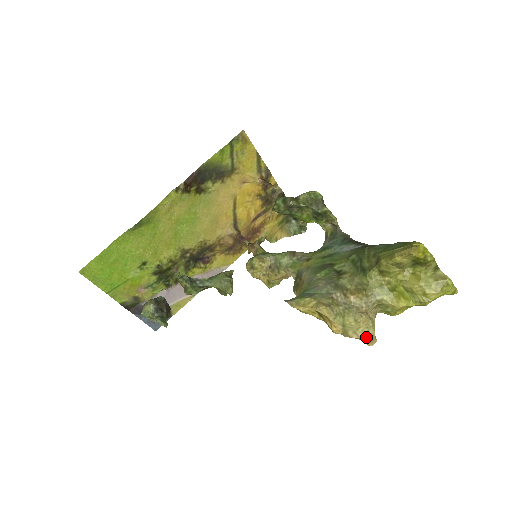
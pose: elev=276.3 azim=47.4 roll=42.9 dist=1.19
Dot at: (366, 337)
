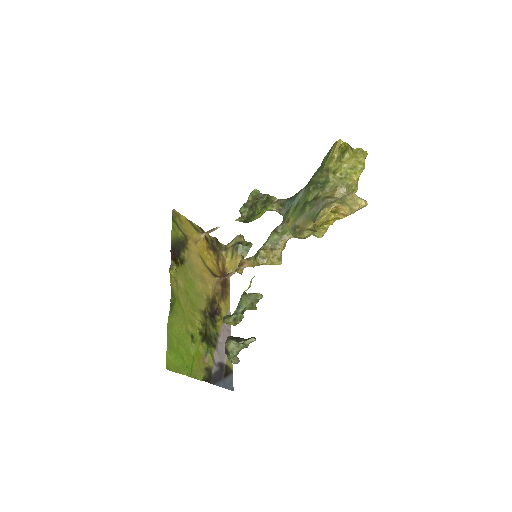
Dot at: (361, 202)
